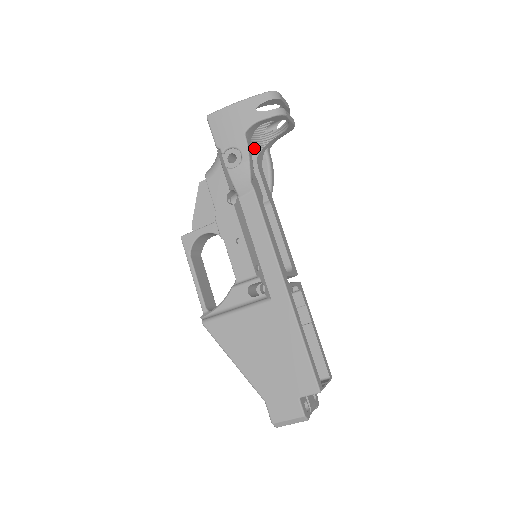
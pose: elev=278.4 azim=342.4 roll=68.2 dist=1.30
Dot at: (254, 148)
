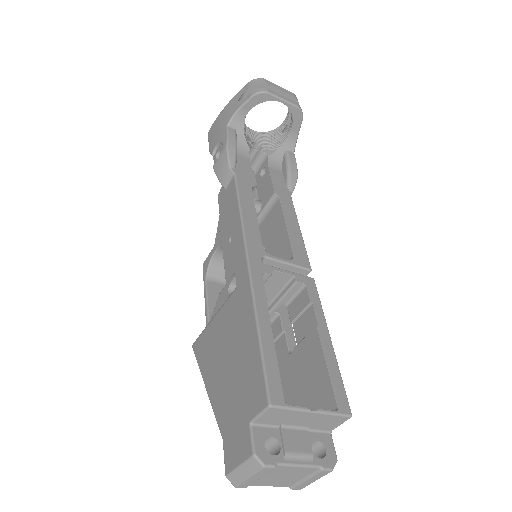
Dot at: (266, 150)
